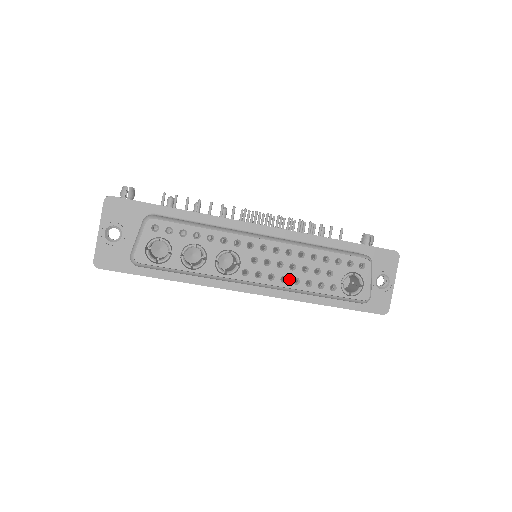
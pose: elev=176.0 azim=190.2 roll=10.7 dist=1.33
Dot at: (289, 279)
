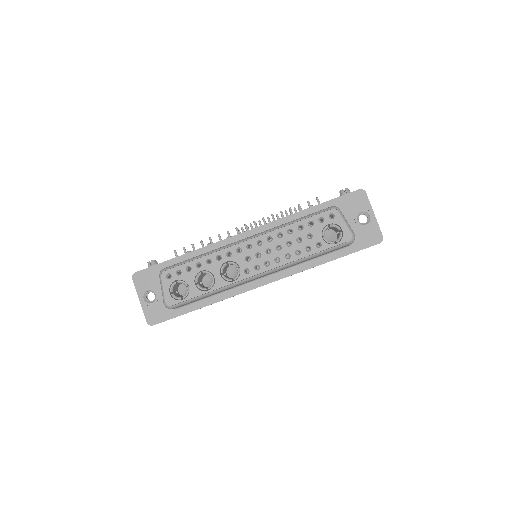
Dot at: (281, 258)
